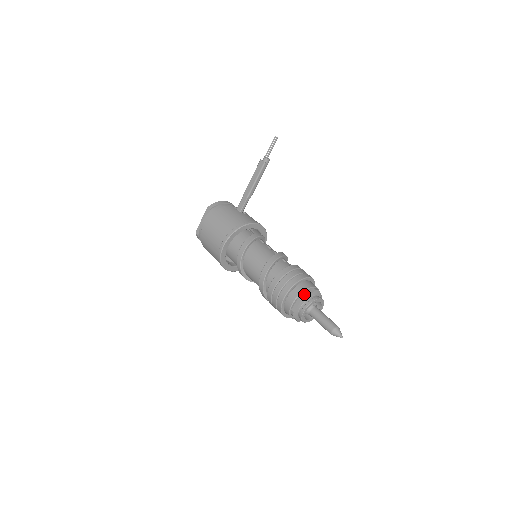
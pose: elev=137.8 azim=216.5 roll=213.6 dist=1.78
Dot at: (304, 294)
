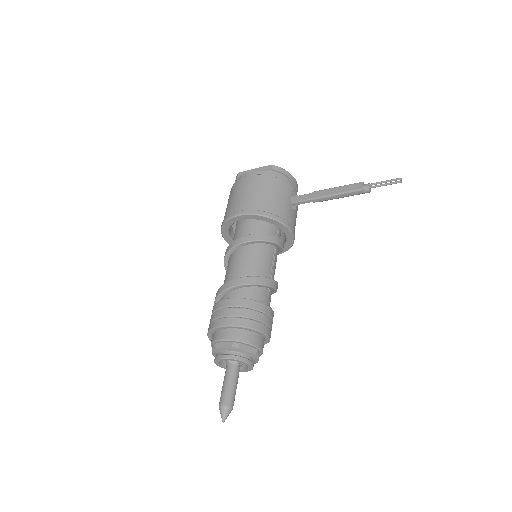
Dot at: (241, 345)
